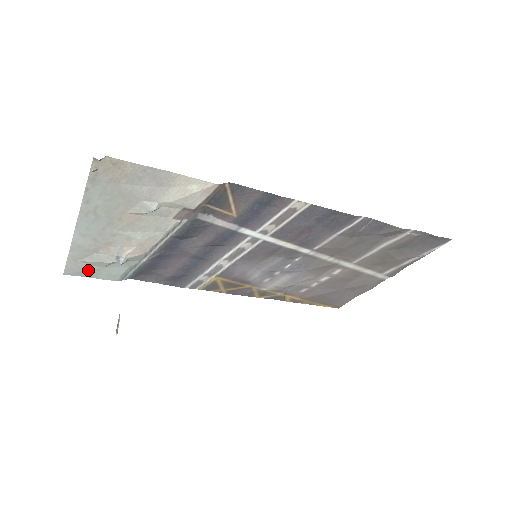
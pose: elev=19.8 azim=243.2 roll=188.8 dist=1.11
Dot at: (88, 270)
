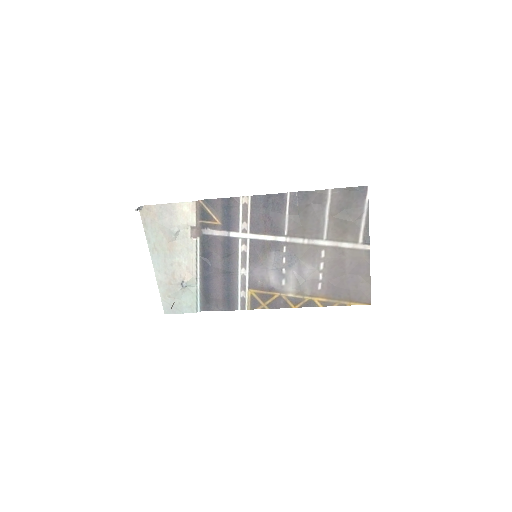
Dot at: (175, 305)
